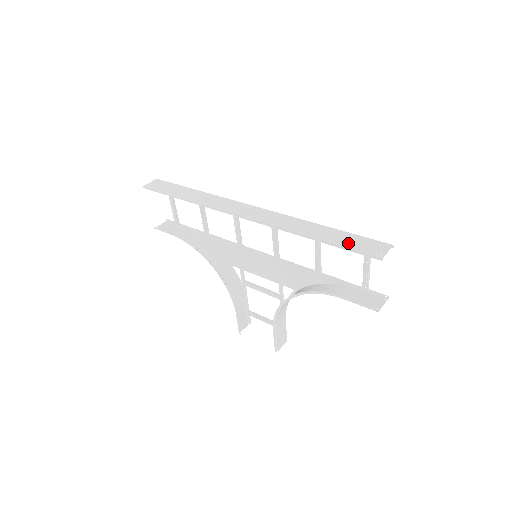
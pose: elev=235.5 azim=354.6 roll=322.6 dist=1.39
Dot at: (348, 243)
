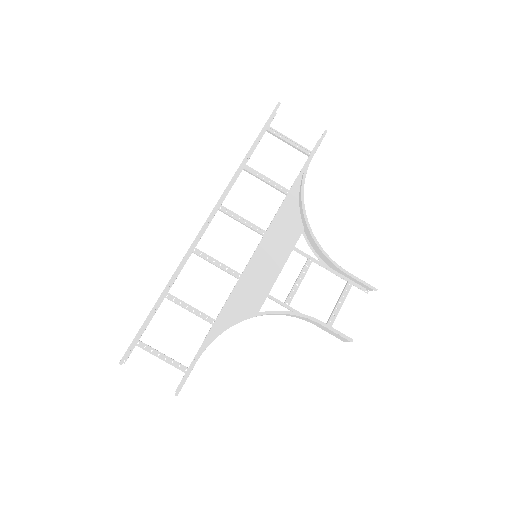
Dot at: (262, 130)
